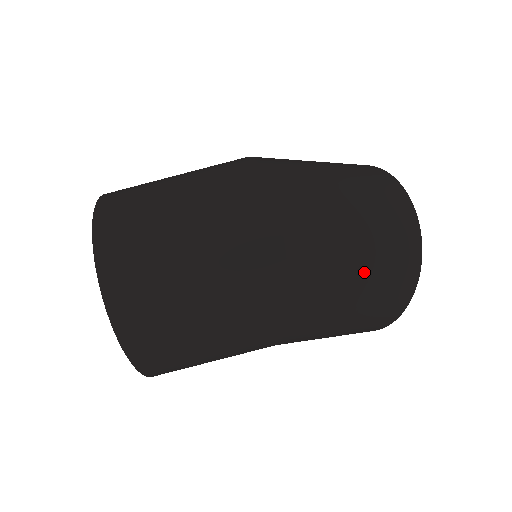
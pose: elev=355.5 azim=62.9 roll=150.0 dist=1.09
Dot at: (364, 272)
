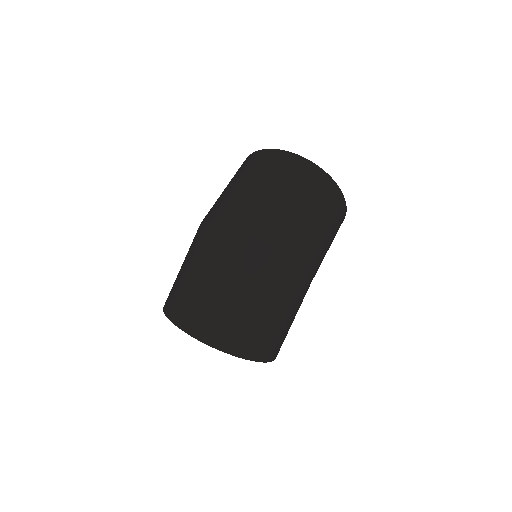
Dot at: (313, 214)
